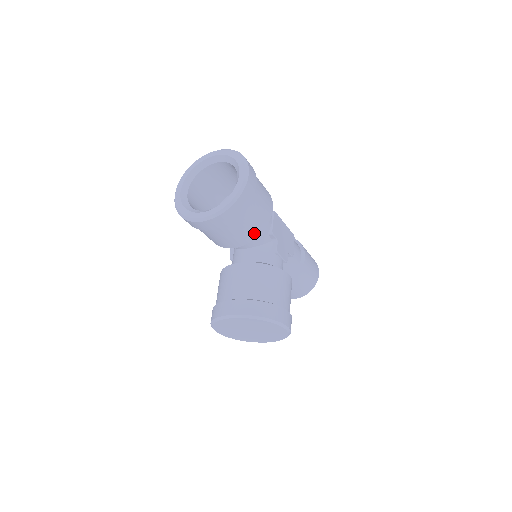
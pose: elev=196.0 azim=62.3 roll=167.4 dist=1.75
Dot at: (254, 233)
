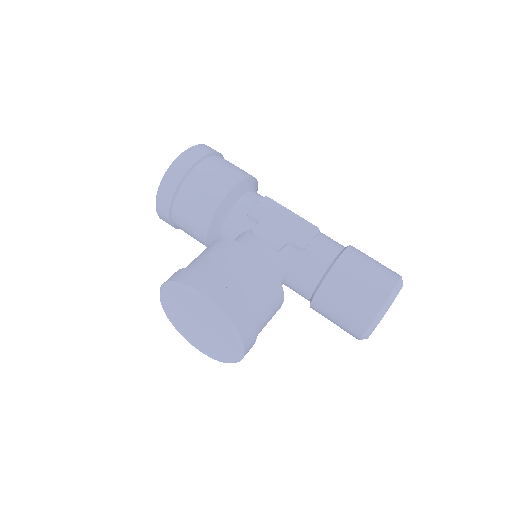
Dot at: (209, 209)
